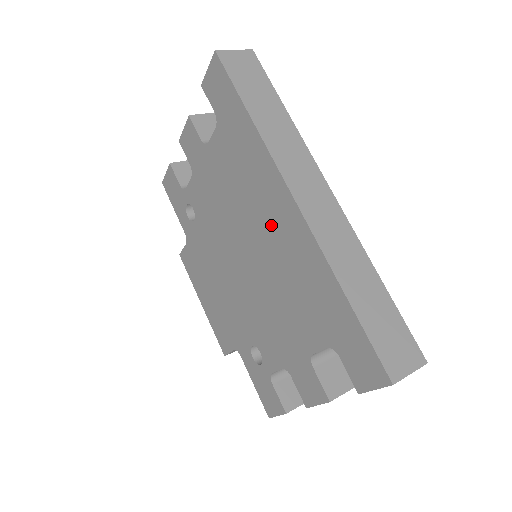
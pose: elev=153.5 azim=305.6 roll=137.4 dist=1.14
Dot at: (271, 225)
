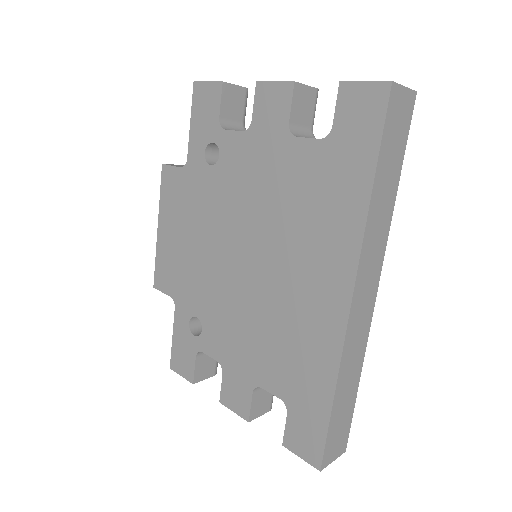
Dot at: (307, 281)
